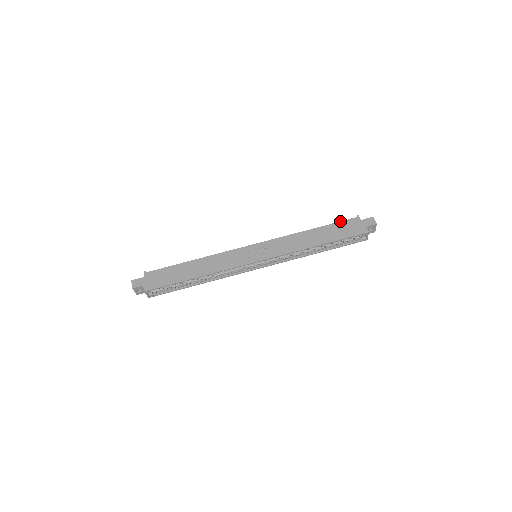
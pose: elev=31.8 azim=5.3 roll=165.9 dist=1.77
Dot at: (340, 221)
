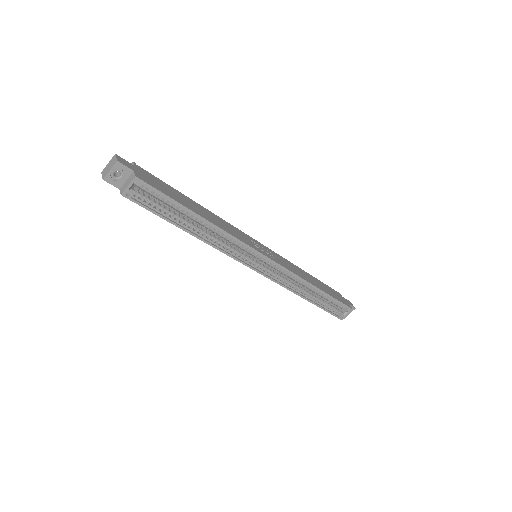
Dot at: (327, 285)
